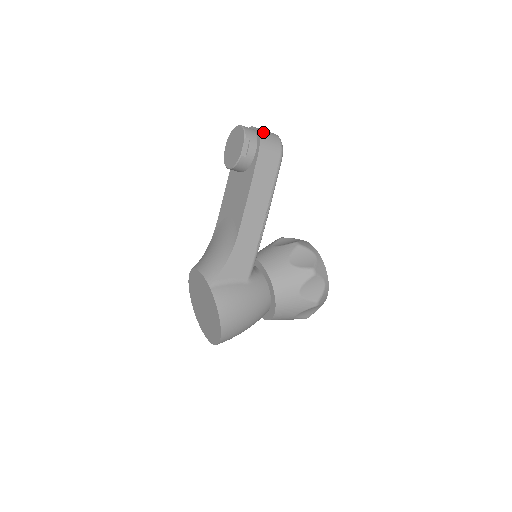
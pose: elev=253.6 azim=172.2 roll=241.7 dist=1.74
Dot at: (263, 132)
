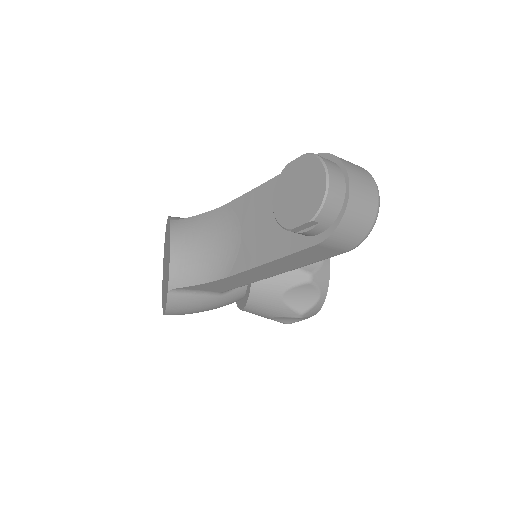
Dot at: (353, 214)
